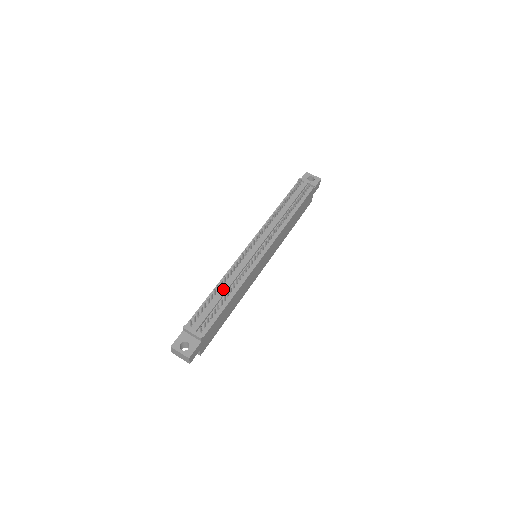
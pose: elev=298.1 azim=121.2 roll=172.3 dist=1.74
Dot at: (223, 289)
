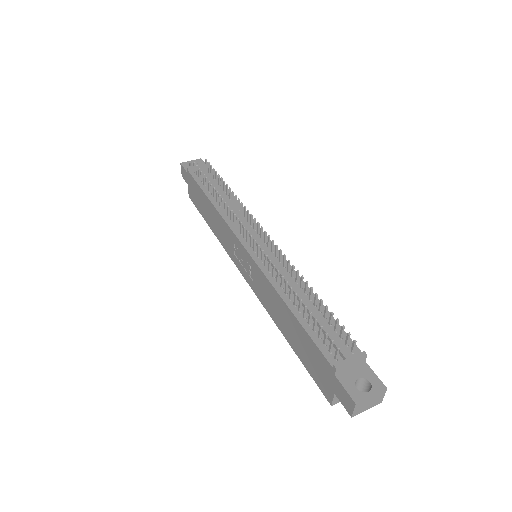
Dot at: (298, 297)
